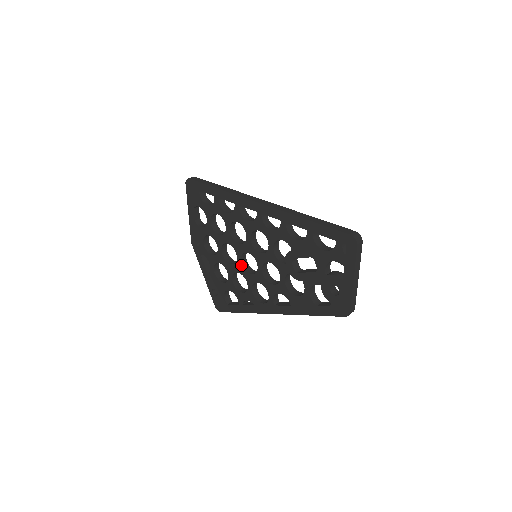
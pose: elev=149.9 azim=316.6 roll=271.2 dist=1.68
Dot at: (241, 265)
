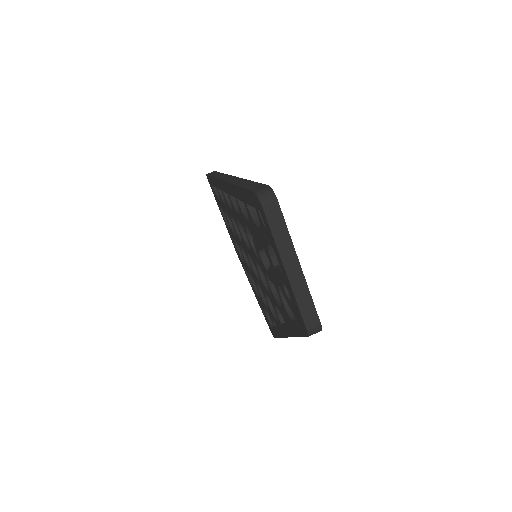
Dot at: (253, 271)
